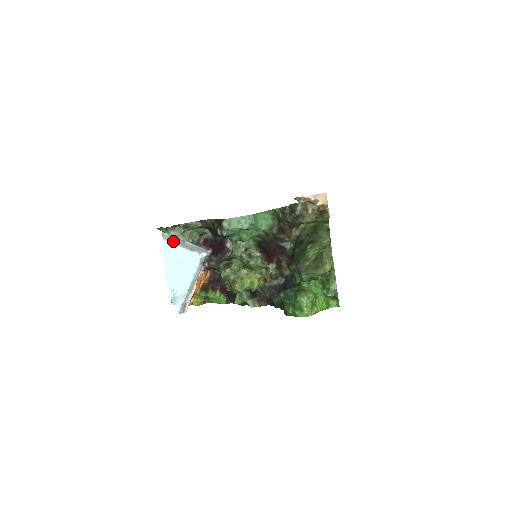
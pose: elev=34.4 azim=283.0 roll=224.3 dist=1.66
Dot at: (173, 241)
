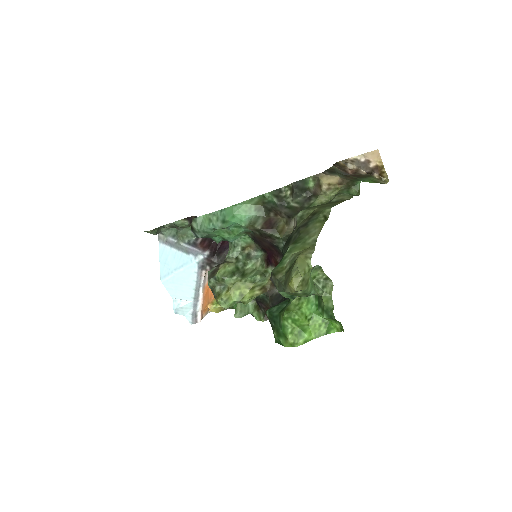
Dot at: (168, 243)
